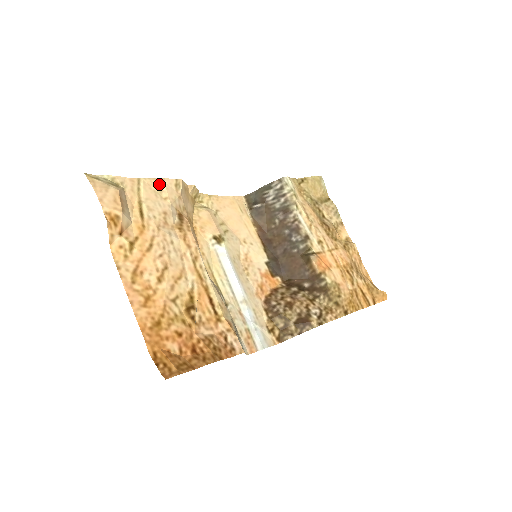
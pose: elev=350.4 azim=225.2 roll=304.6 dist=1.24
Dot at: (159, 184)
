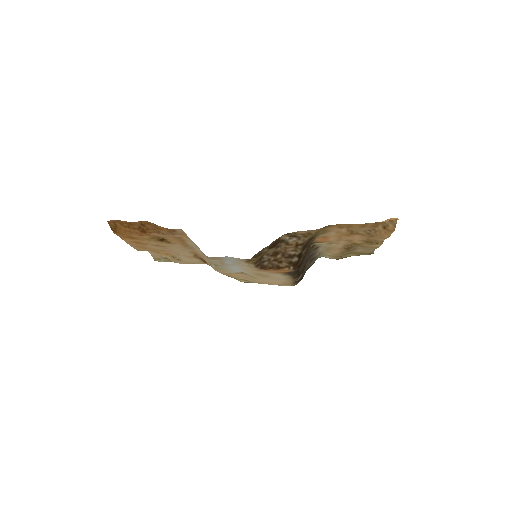
Dot at: (200, 263)
